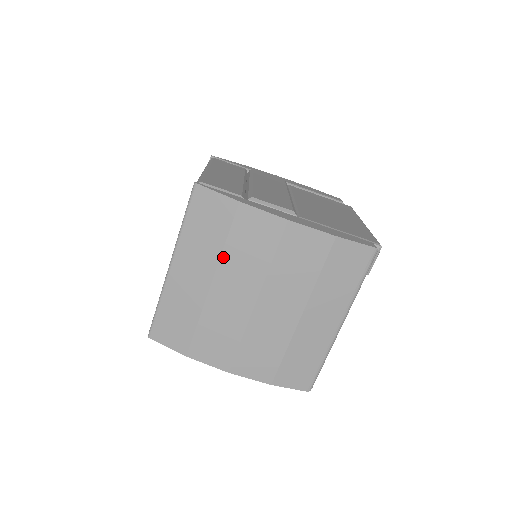
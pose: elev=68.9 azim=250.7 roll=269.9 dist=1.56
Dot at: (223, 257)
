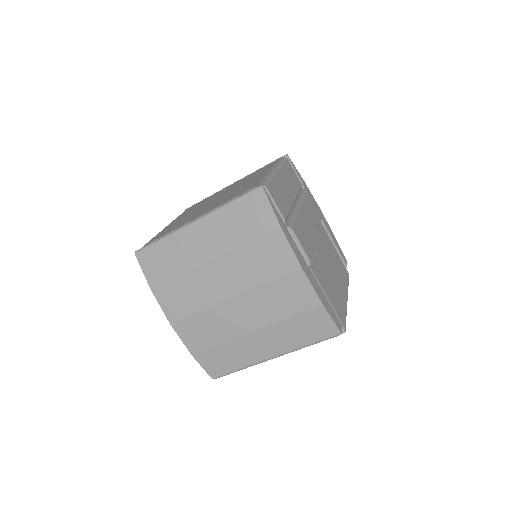
Dot at: (236, 251)
